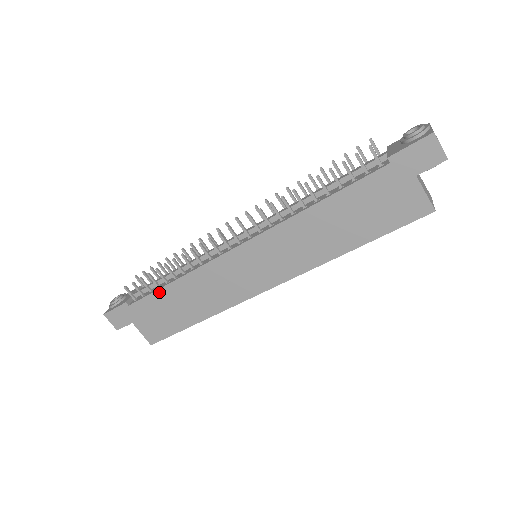
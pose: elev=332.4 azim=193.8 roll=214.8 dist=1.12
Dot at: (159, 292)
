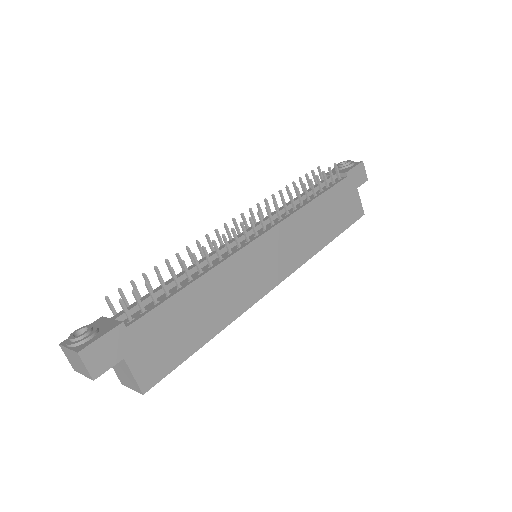
Dot at: (174, 299)
